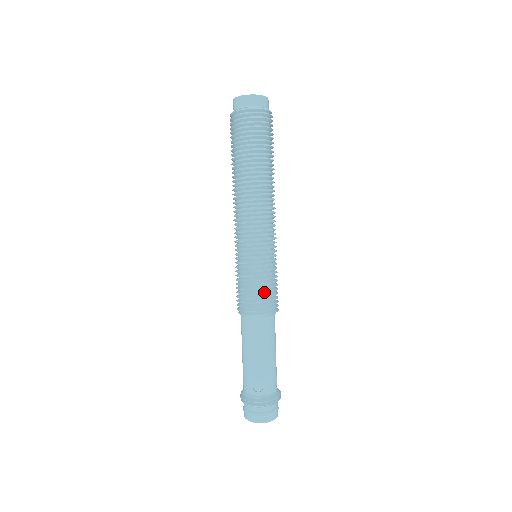
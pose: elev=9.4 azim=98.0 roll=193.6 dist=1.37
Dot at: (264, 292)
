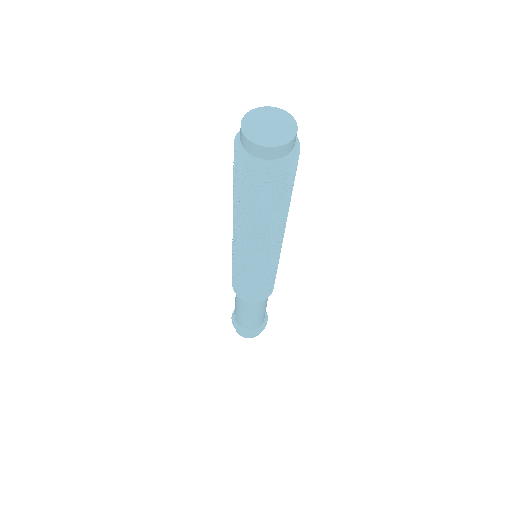
Dot at: (266, 290)
